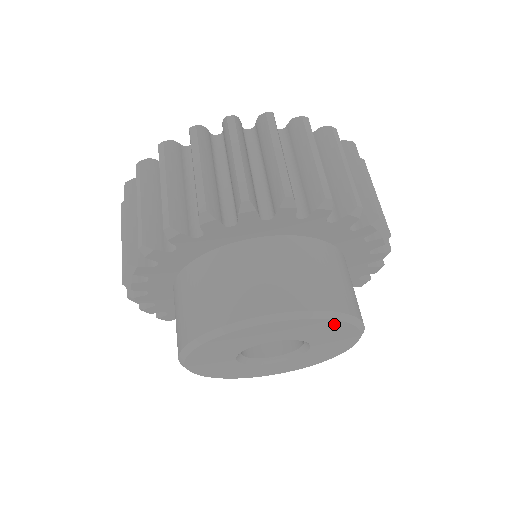
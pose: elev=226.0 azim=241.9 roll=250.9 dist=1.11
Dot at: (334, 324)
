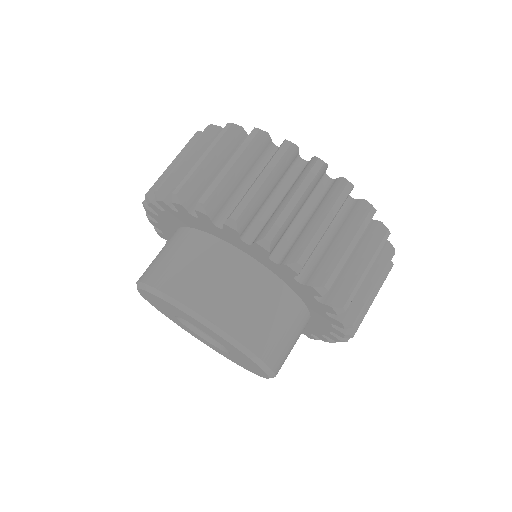
Dot at: (194, 319)
